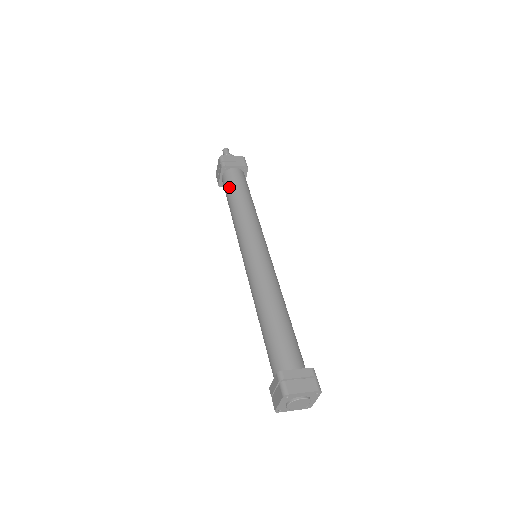
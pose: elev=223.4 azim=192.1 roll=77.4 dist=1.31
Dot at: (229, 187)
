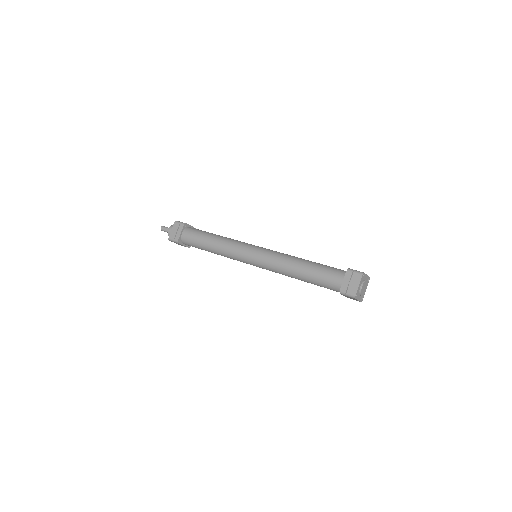
Dot at: (196, 246)
